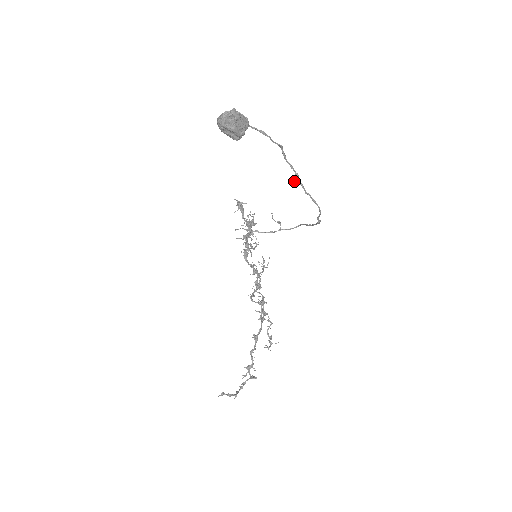
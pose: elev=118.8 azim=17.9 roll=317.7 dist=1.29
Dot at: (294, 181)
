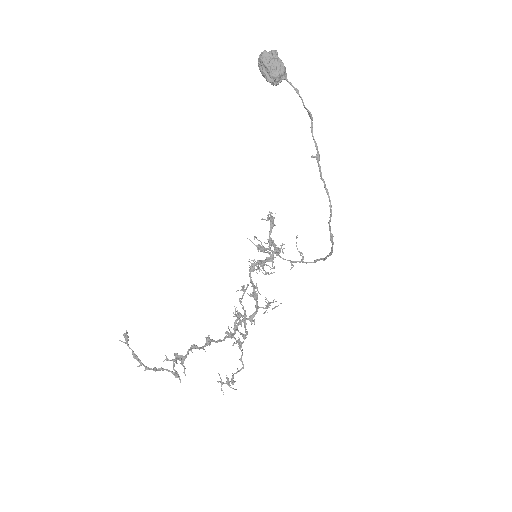
Dot at: (312, 156)
